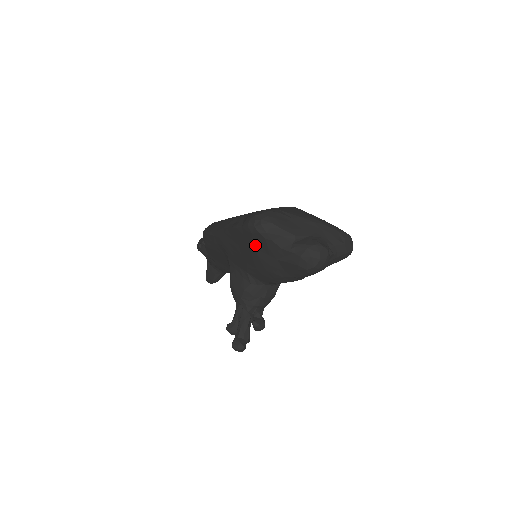
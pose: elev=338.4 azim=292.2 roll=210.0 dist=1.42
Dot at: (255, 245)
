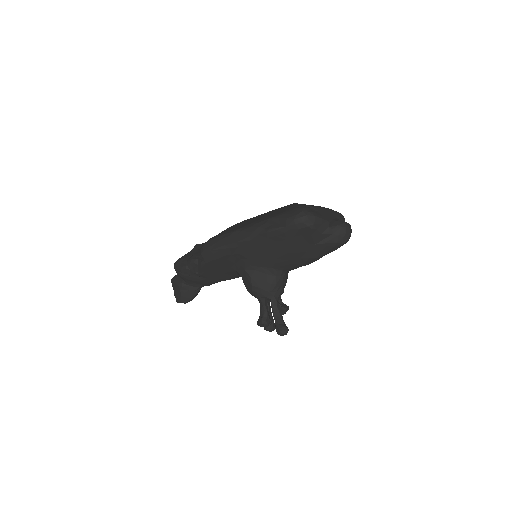
Dot at: (297, 239)
